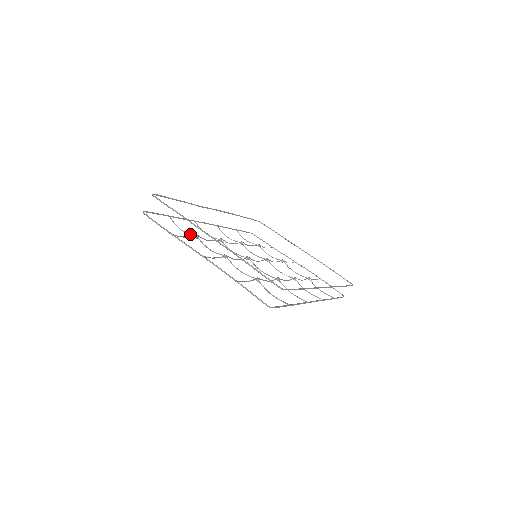
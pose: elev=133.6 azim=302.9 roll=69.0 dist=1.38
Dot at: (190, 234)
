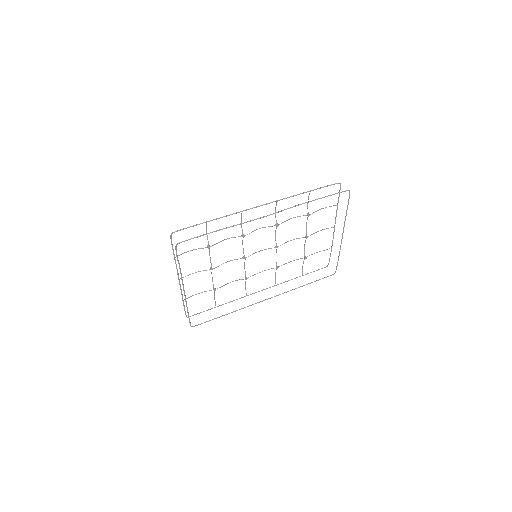
Dot at: (208, 241)
